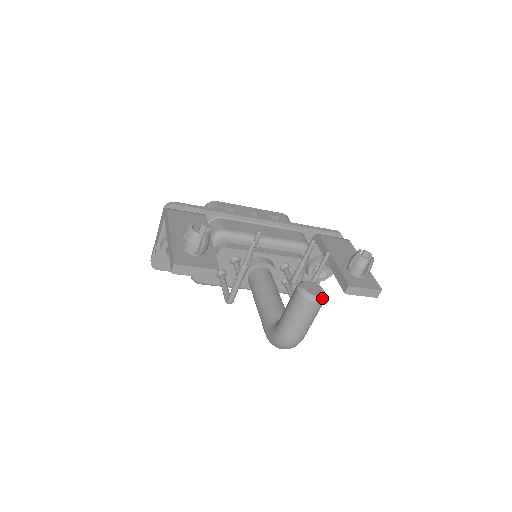
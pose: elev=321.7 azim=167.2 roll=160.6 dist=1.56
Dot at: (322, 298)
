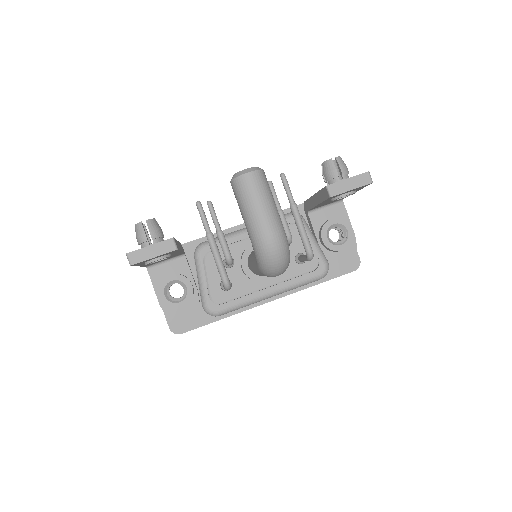
Dot at: (254, 169)
